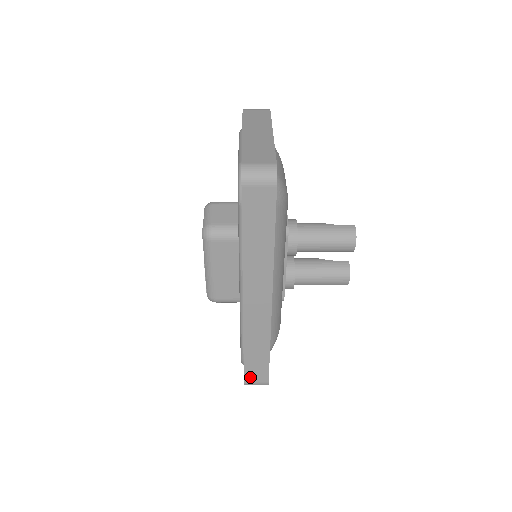
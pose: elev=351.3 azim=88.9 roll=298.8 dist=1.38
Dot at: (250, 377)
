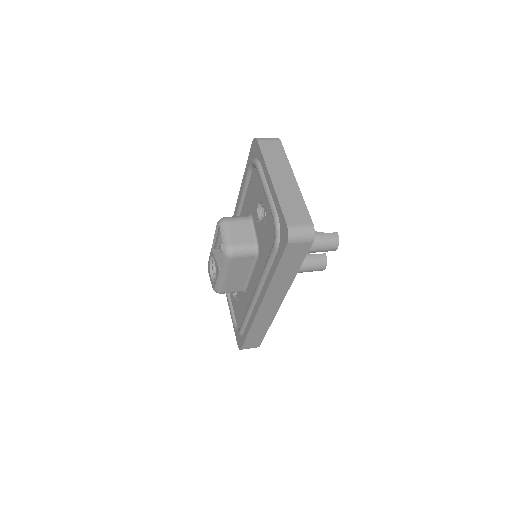
Dot at: (247, 345)
